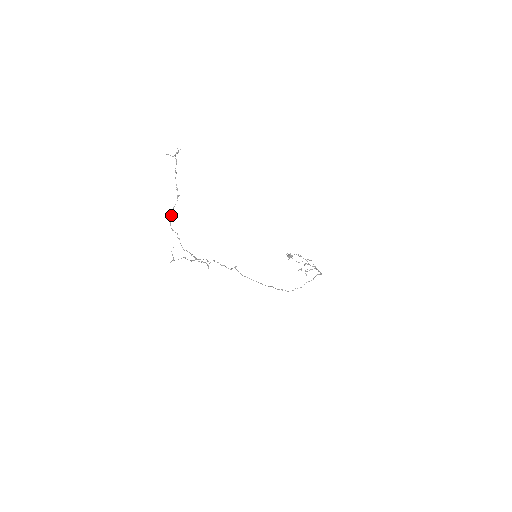
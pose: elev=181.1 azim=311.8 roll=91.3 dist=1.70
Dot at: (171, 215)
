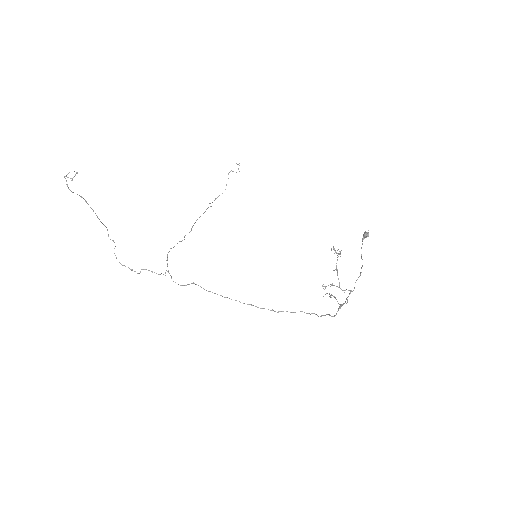
Dot at: (106, 227)
